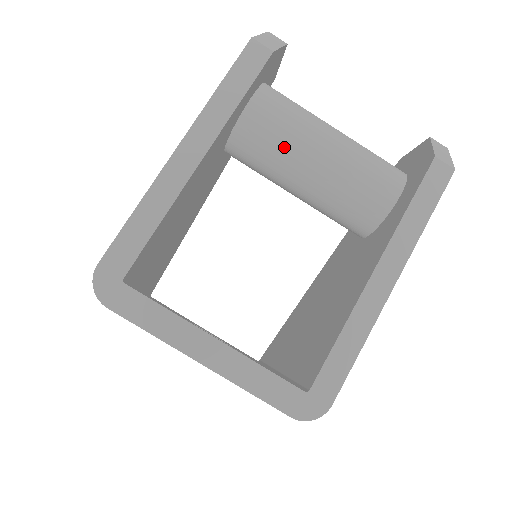
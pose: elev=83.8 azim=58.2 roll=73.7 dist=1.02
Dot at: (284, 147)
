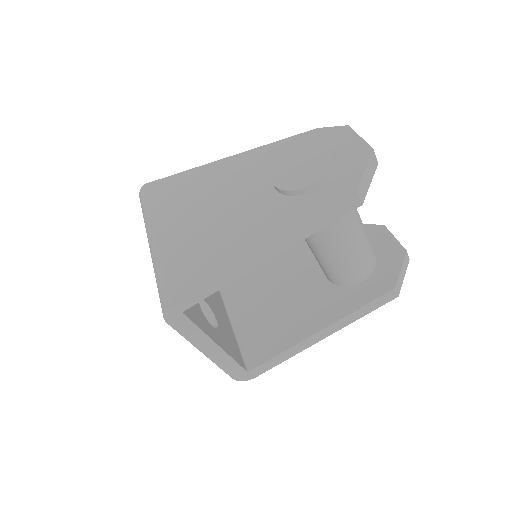
Dot at: (322, 235)
